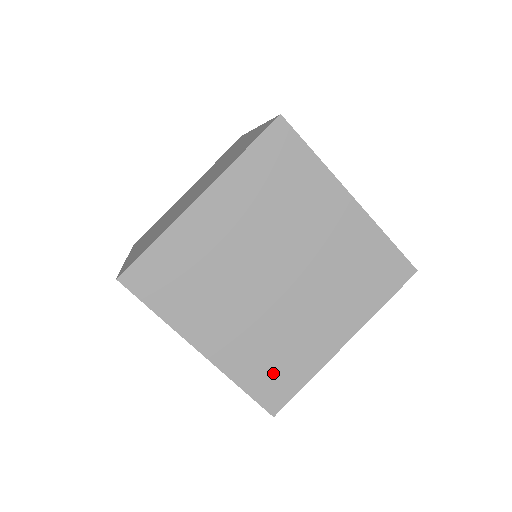
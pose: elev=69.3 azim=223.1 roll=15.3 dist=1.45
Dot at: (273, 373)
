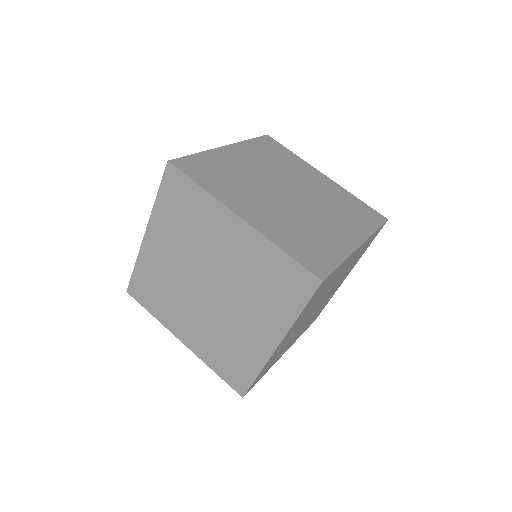
Dot at: (309, 248)
